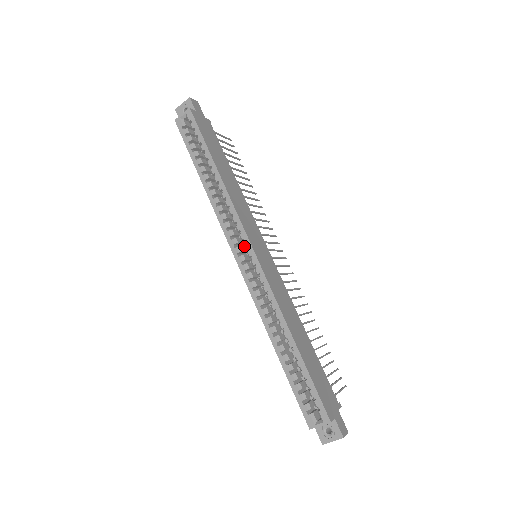
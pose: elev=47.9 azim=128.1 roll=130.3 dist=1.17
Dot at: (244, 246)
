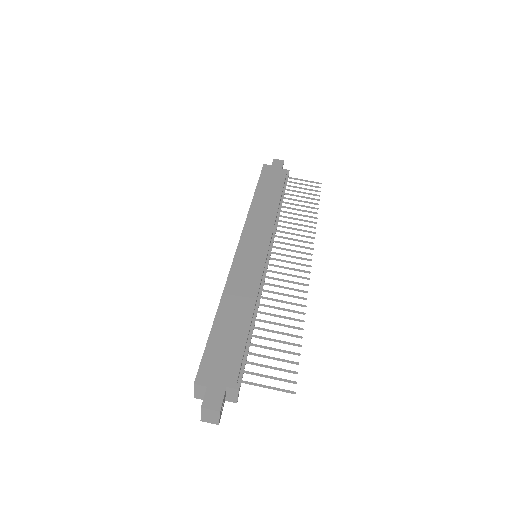
Dot at: occluded
